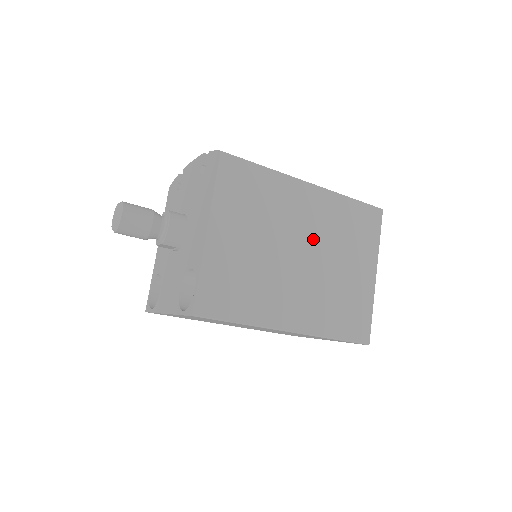
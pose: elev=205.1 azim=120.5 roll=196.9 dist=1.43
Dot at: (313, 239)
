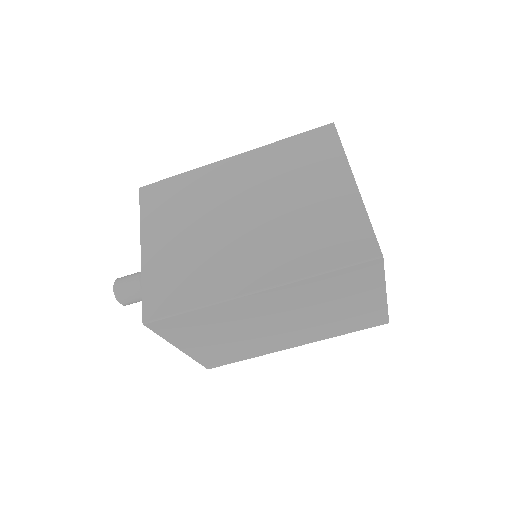
Dot at: (254, 196)
